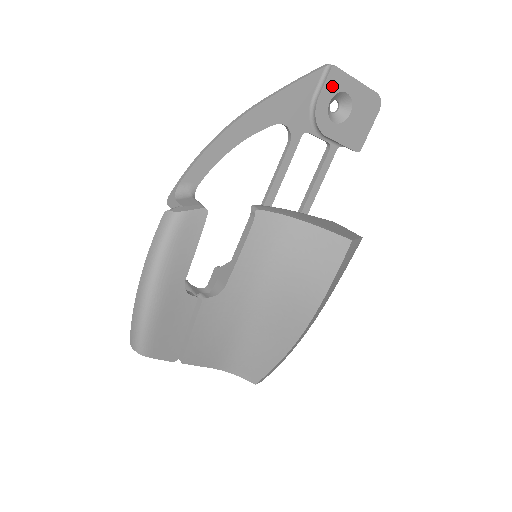
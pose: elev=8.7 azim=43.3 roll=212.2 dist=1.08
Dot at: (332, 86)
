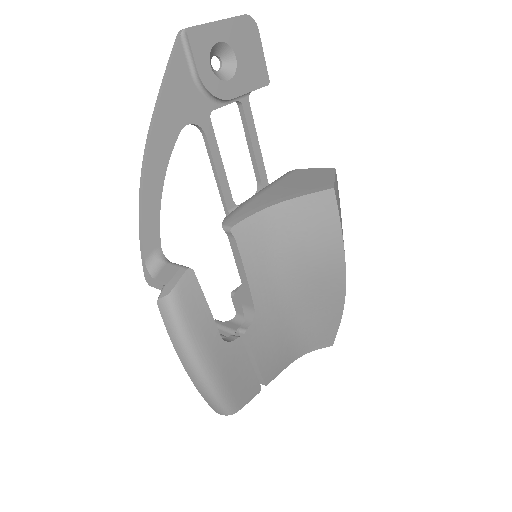
Dot at: (201, 49)
